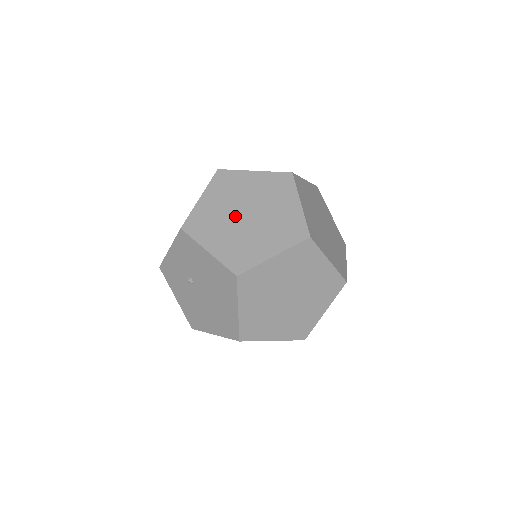
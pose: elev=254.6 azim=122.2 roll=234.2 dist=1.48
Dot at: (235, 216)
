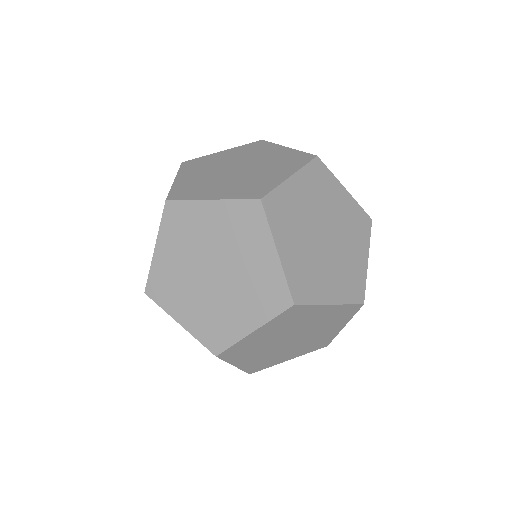
Dot at: (200, 274)
